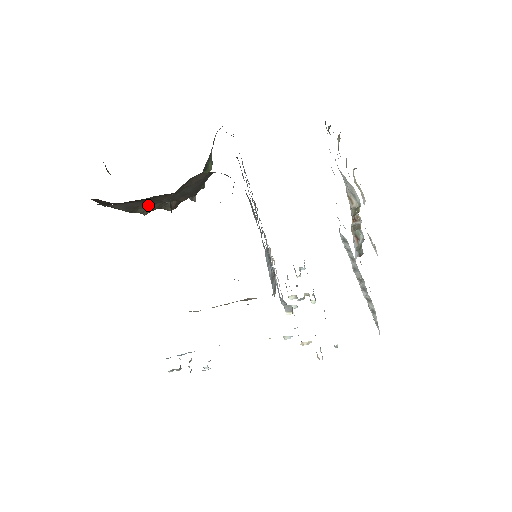
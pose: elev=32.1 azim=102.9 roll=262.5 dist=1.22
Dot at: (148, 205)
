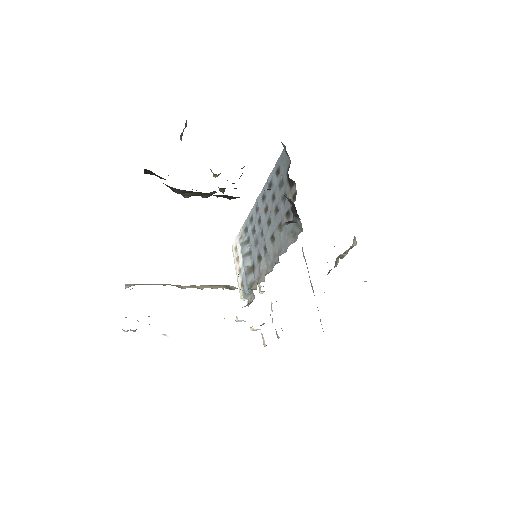
Dot at: (198, 193)
